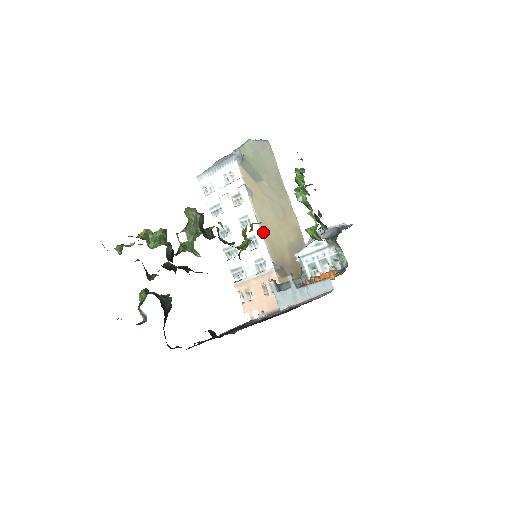
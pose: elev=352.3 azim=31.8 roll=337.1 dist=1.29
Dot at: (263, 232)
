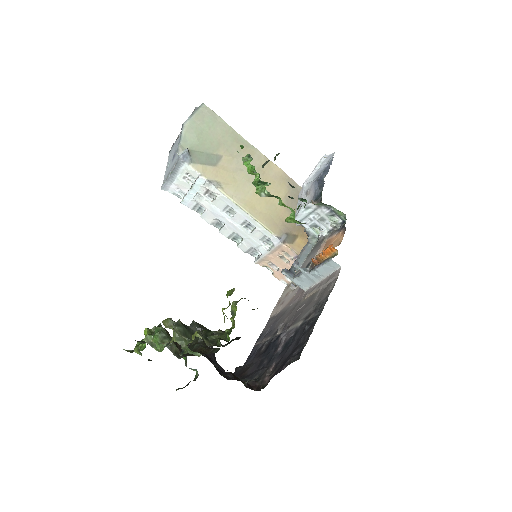
Dot at: (251, 214)
